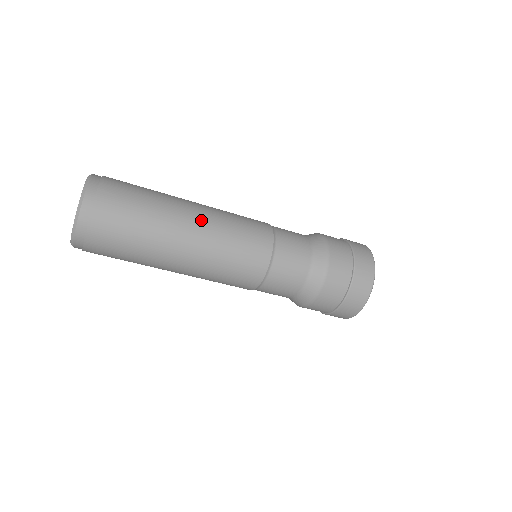
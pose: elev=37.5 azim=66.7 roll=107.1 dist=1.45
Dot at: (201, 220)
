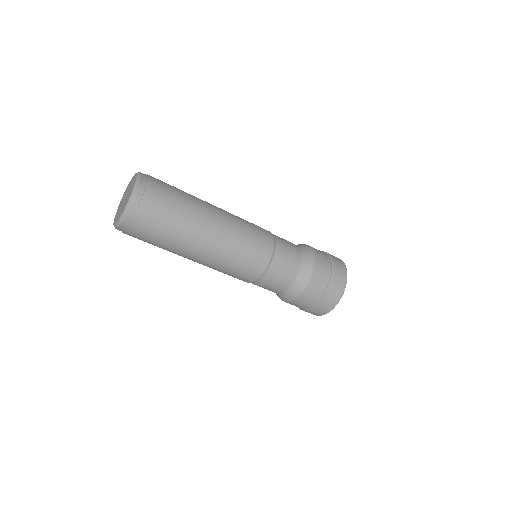
Dot at: (222, 211)
